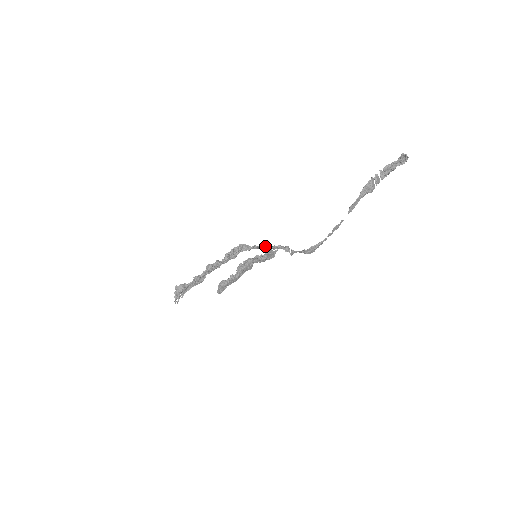
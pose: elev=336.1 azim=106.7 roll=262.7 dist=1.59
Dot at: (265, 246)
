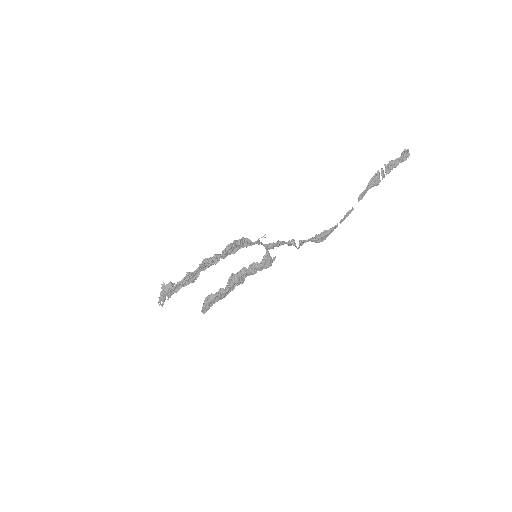
Dot at: occluded
